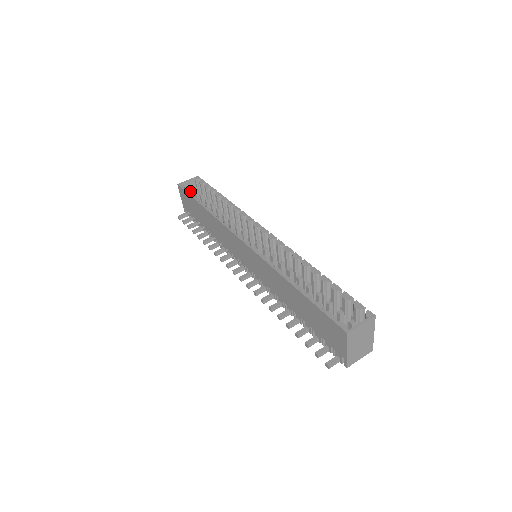
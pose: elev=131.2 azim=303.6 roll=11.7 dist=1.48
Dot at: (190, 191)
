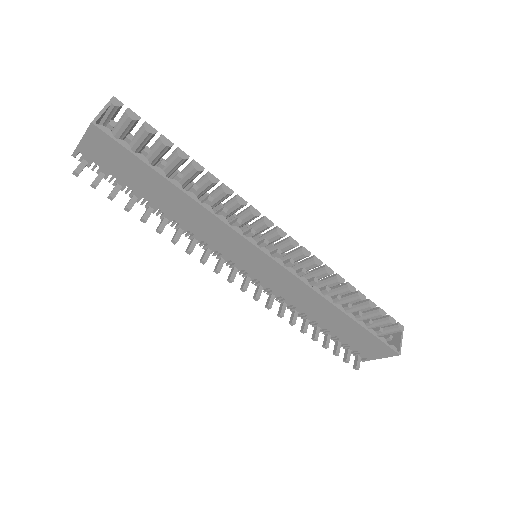
Dot at: occluded
